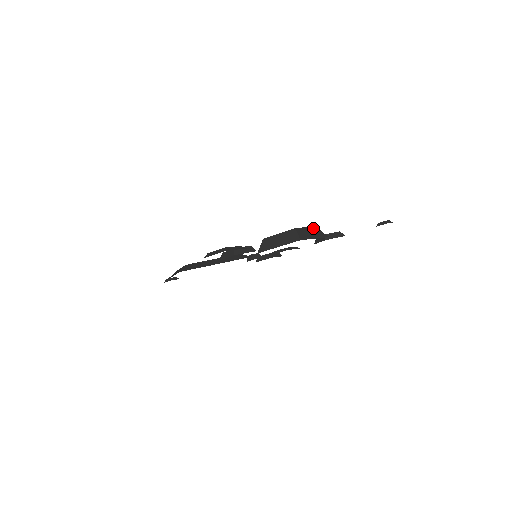
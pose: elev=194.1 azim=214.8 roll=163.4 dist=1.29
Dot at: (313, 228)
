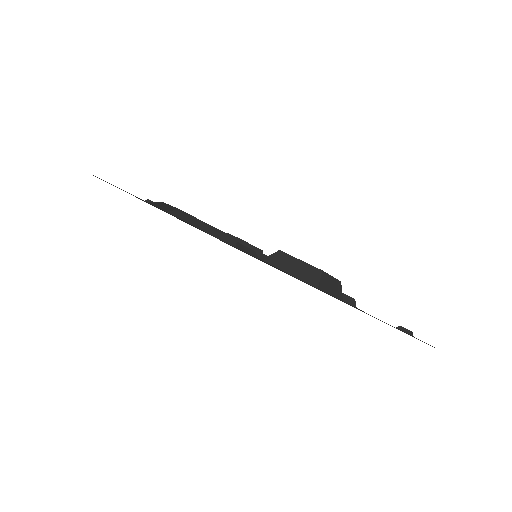
Dot at: (337, 281)
